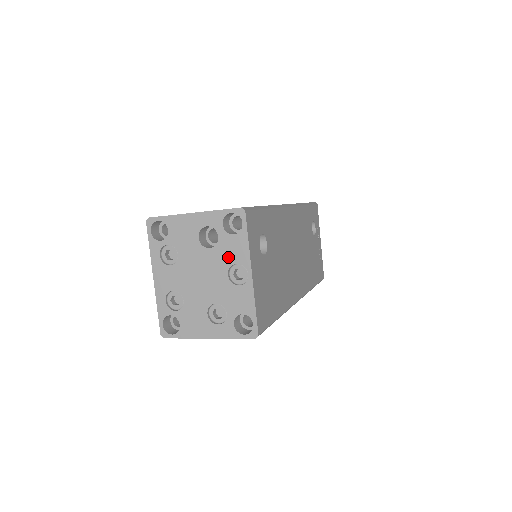
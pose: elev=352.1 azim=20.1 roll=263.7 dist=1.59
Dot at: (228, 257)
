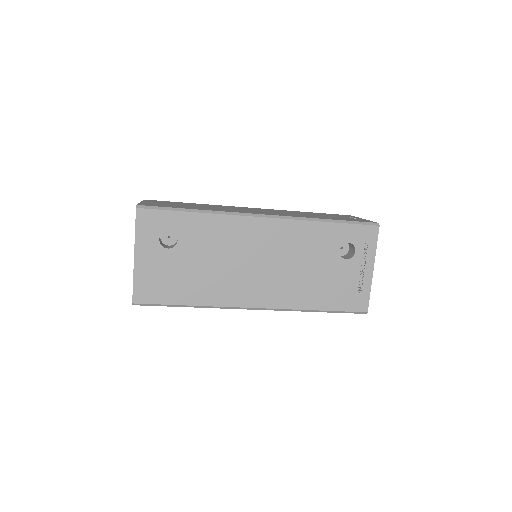
Dot at: occluded
